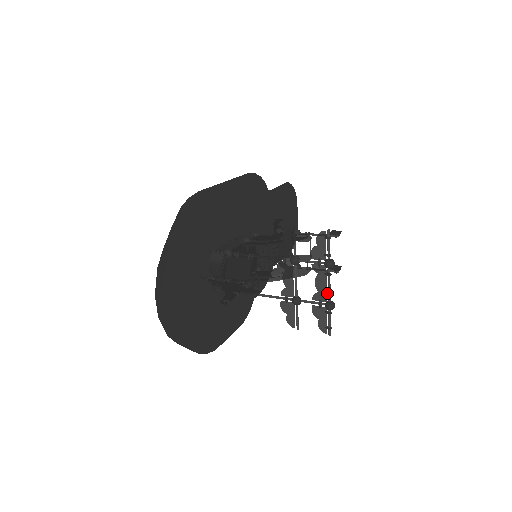
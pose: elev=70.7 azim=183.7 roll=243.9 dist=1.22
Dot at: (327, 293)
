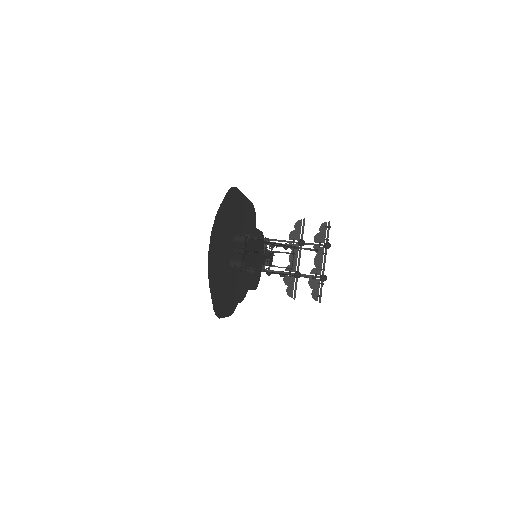
Dot at: occluded
